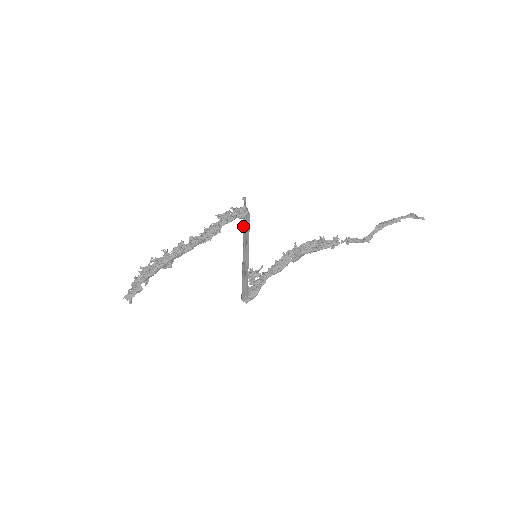
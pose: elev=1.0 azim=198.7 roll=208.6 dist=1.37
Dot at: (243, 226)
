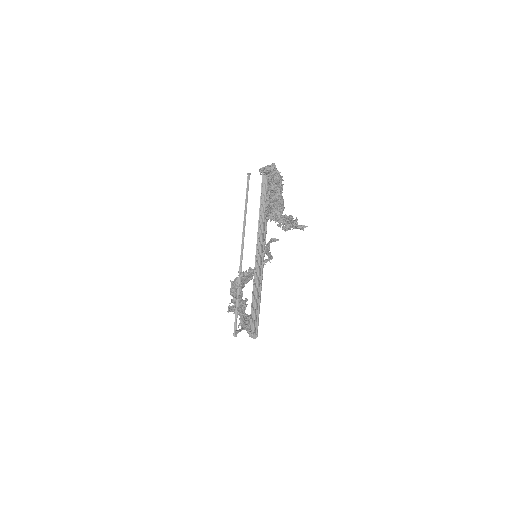
Dot at: (263, 197)
